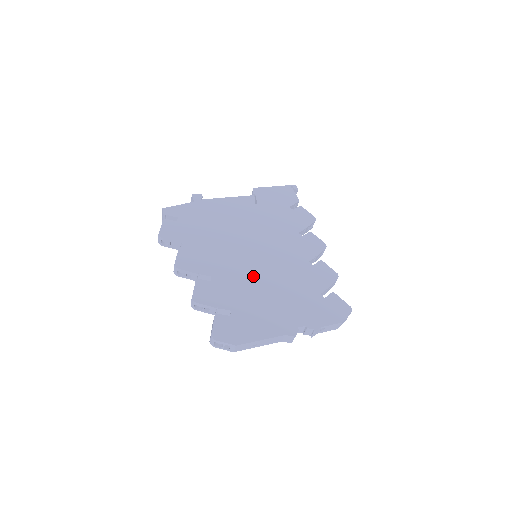
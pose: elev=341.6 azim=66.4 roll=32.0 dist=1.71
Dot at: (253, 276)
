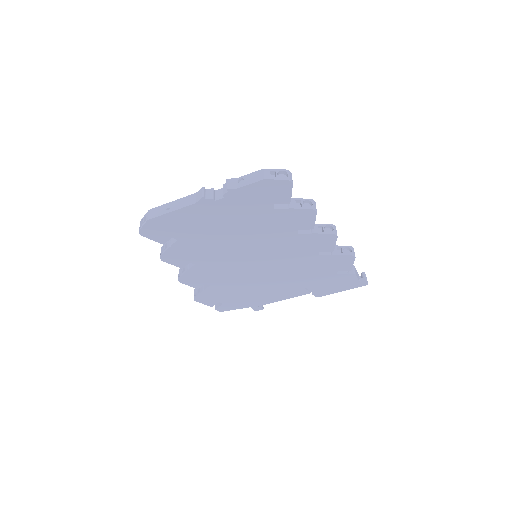
Dot at: occluded
